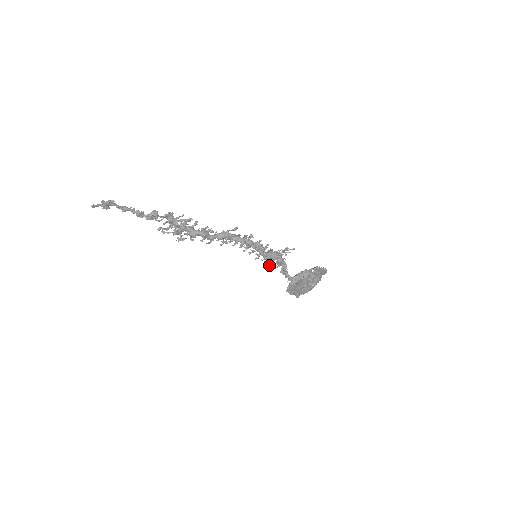
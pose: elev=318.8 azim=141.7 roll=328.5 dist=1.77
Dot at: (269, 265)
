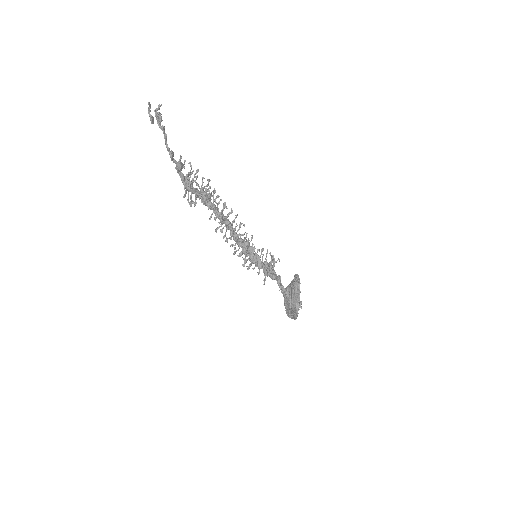
Dot at: (269, 266)
